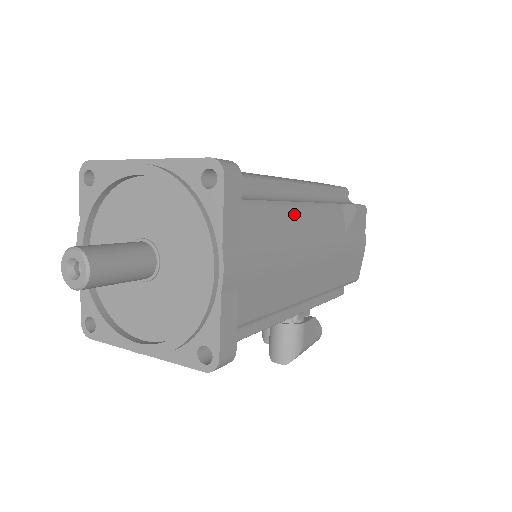
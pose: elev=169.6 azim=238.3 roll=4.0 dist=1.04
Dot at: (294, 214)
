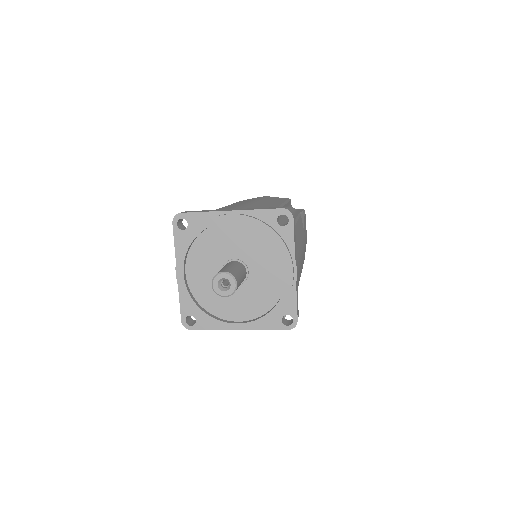
Dot at: (297, 228)
